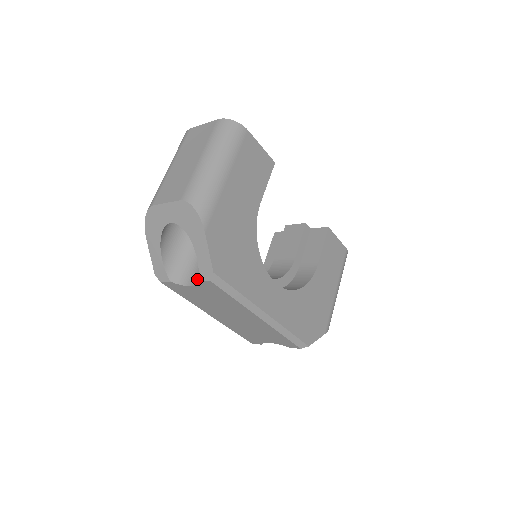
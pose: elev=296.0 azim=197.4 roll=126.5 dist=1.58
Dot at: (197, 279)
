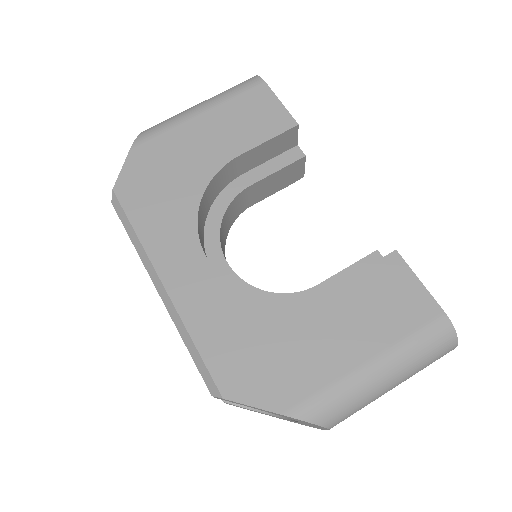
Dot at: occluded
